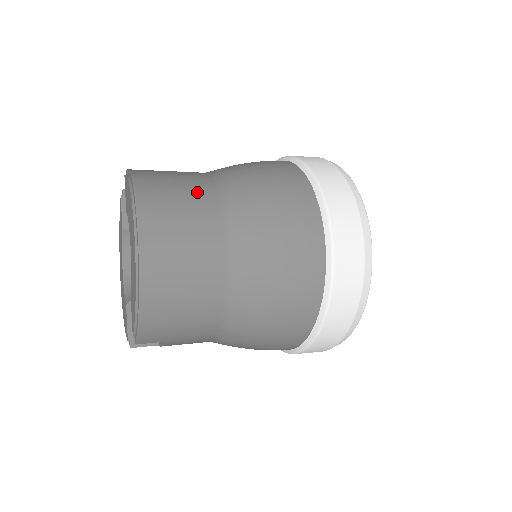
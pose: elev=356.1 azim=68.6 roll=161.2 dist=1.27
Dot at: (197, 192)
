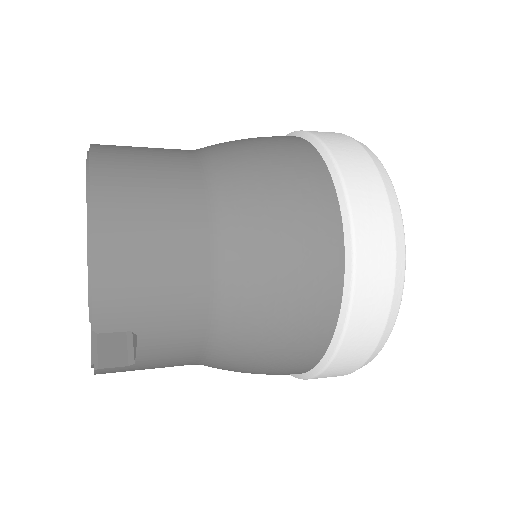
Dot at: (167, 149)
